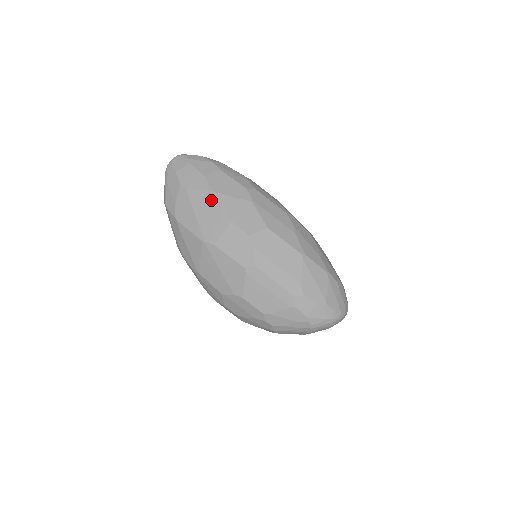
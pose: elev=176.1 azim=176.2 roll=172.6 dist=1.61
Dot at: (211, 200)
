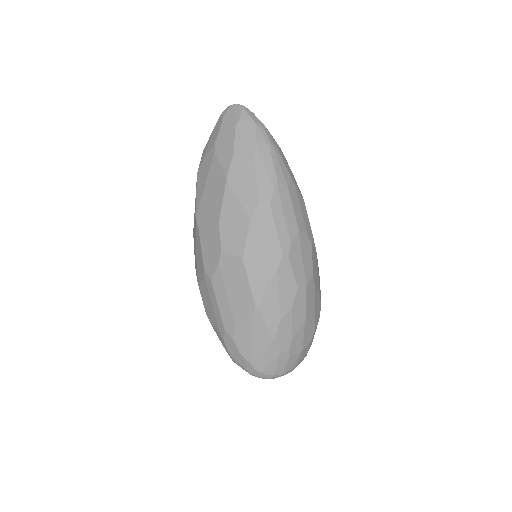
Dot at: (220, 185)
